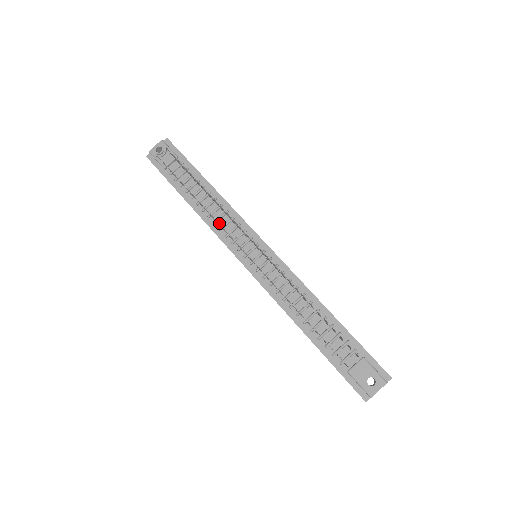
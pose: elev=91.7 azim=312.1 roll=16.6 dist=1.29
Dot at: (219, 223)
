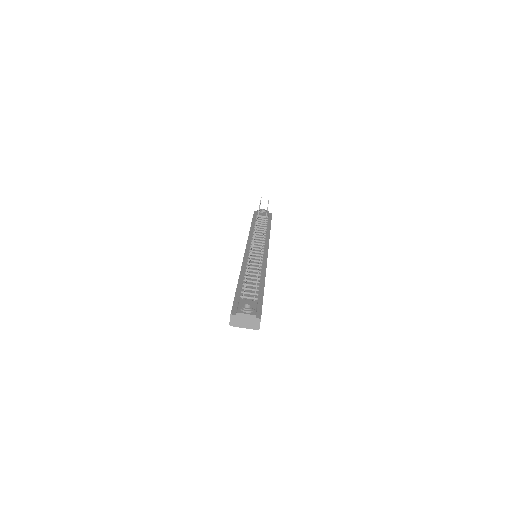
Dot at: occluded
